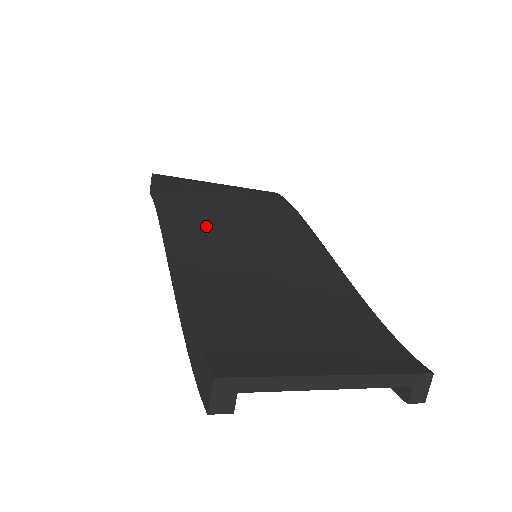
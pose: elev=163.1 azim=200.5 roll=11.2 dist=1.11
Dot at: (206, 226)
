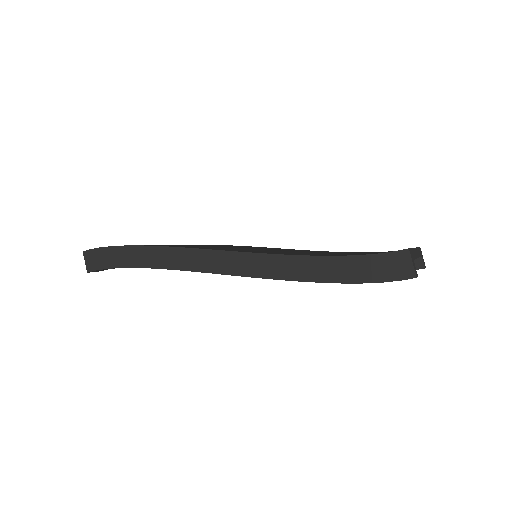
Dot at: (210, 247)
